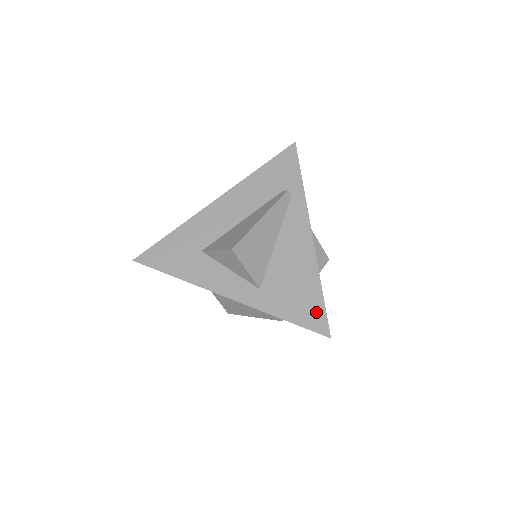
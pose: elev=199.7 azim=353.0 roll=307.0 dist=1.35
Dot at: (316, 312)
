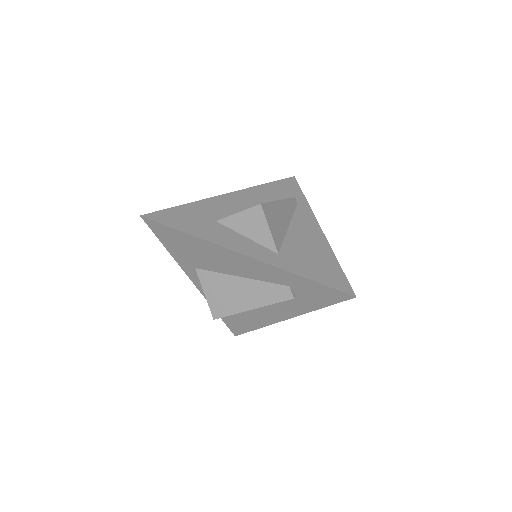
Dot at: (337, 277)
